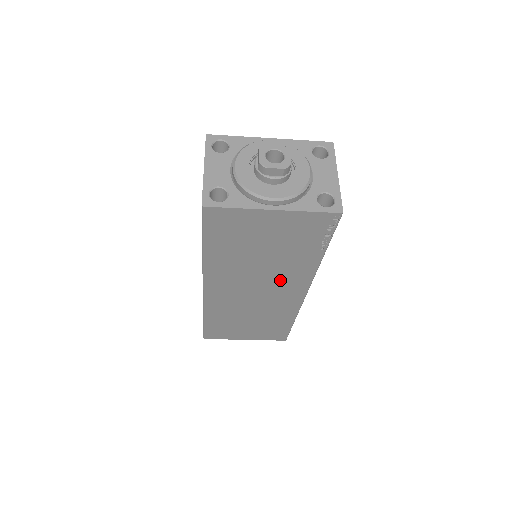
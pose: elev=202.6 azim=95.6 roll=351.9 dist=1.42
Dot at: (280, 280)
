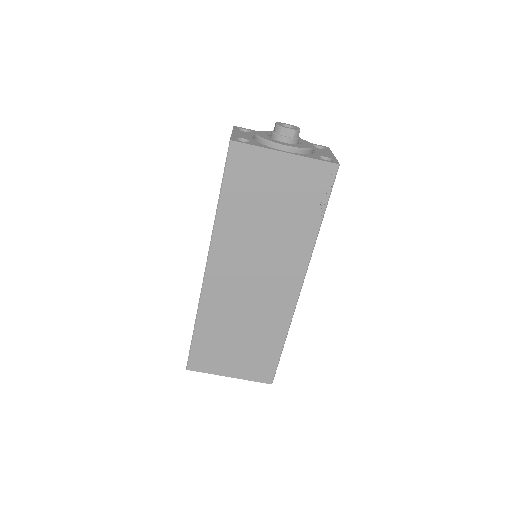
Dot at: (279, 261)
